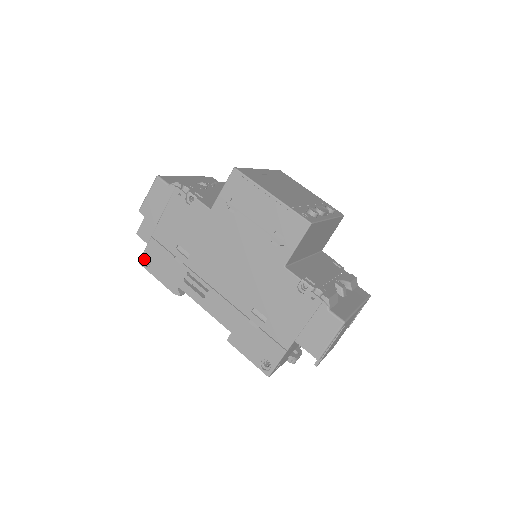
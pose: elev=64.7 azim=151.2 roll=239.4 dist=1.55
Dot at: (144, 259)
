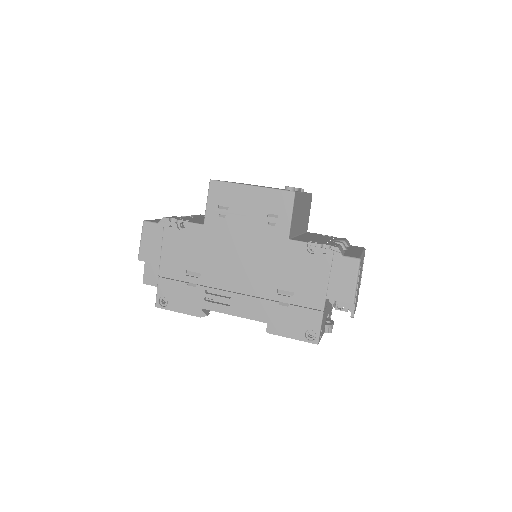
Dot at: (159, 301)
